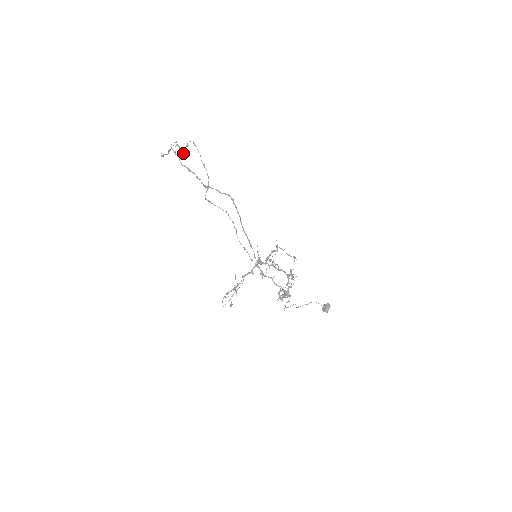
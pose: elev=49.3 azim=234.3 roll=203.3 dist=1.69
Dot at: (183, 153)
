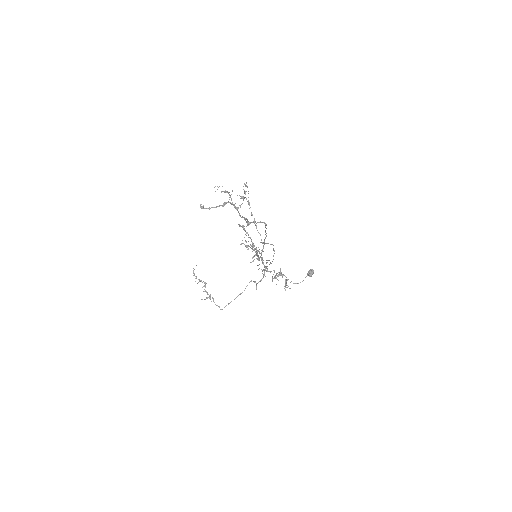
Dot at: (242, 203)
